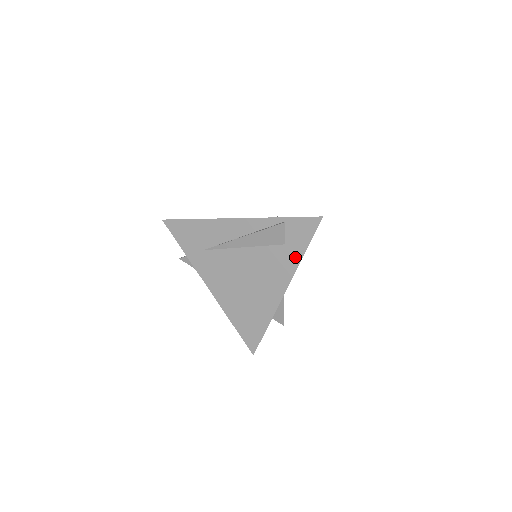
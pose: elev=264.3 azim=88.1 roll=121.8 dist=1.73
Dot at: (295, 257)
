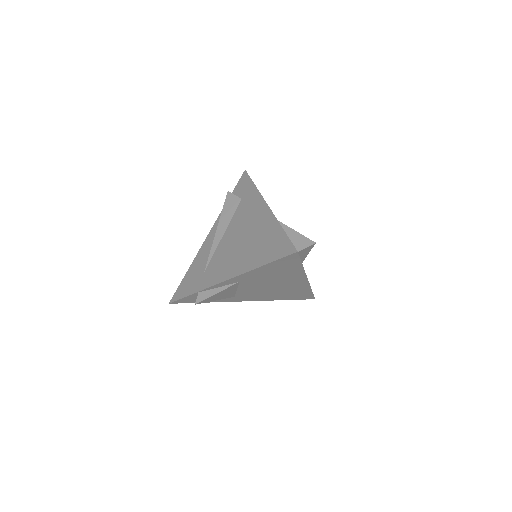
Dot at: (252, 192)
